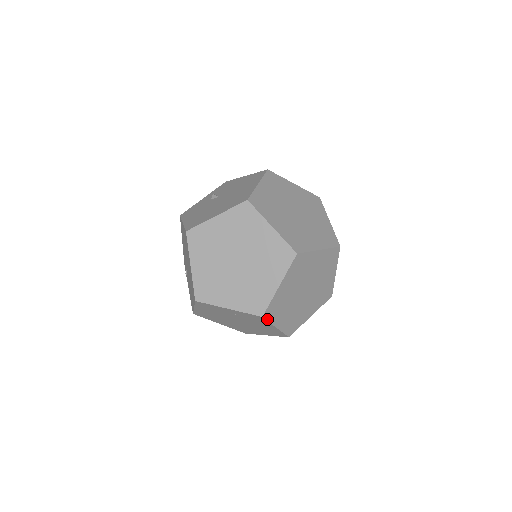
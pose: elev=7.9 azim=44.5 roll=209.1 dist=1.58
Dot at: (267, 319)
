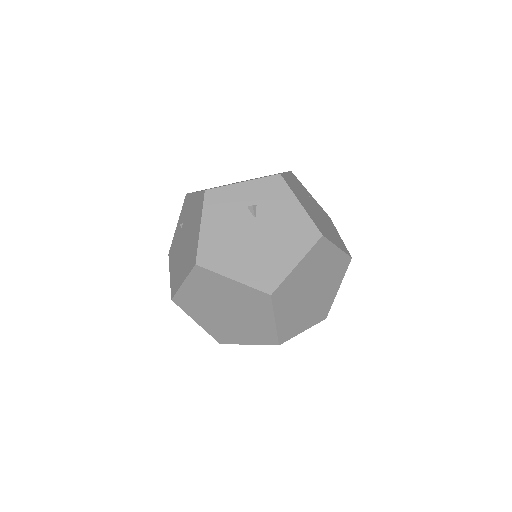
Dot at: occluded
